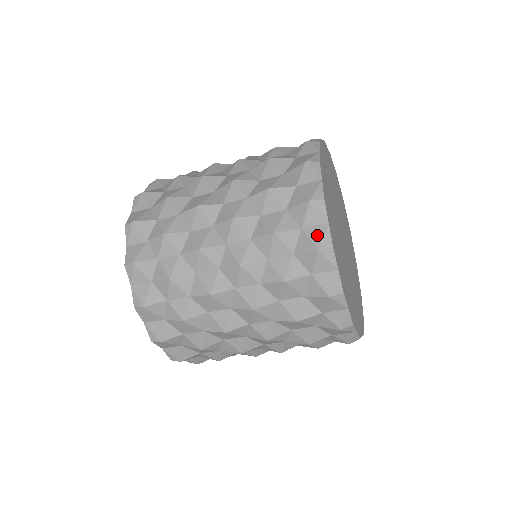
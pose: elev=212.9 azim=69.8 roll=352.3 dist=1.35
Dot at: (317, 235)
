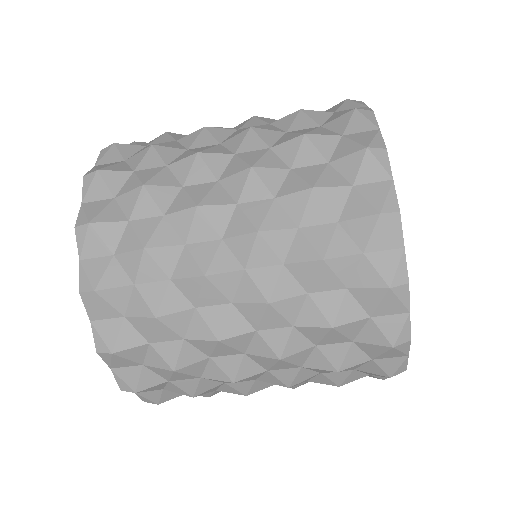
Dot at: occluded
